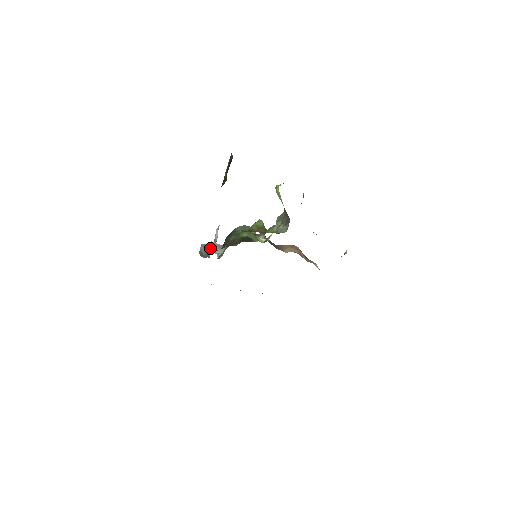
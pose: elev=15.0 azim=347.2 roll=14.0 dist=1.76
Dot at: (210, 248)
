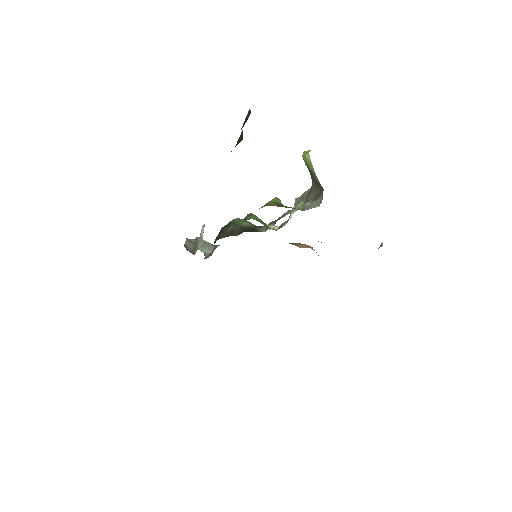
Dot at: (196, 244)
